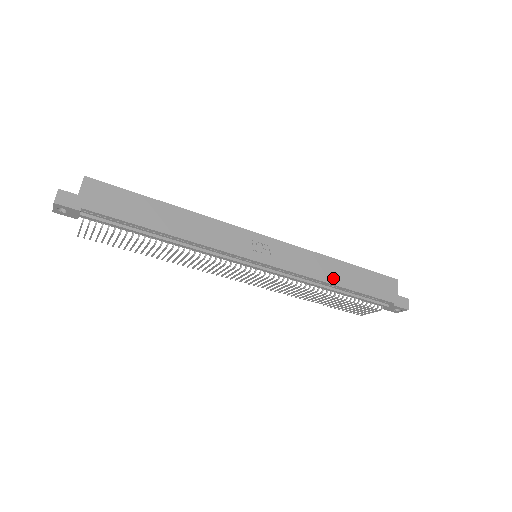
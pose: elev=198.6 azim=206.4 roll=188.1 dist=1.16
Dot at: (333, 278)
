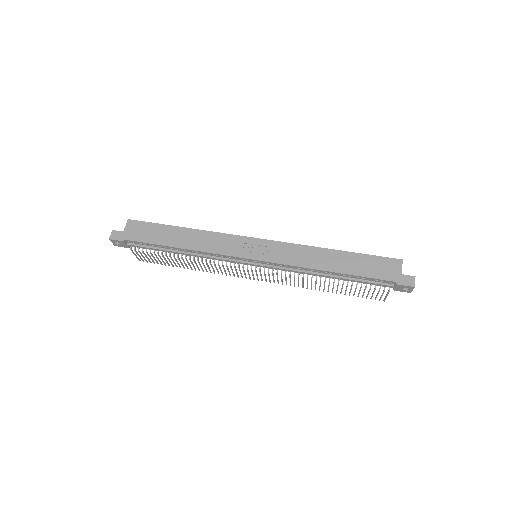
Dot at: (324, 265)
